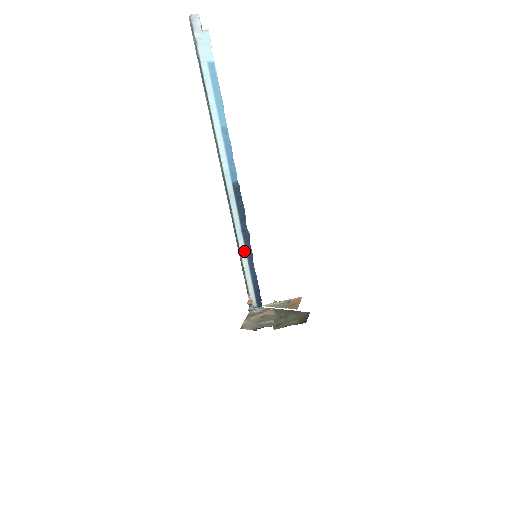
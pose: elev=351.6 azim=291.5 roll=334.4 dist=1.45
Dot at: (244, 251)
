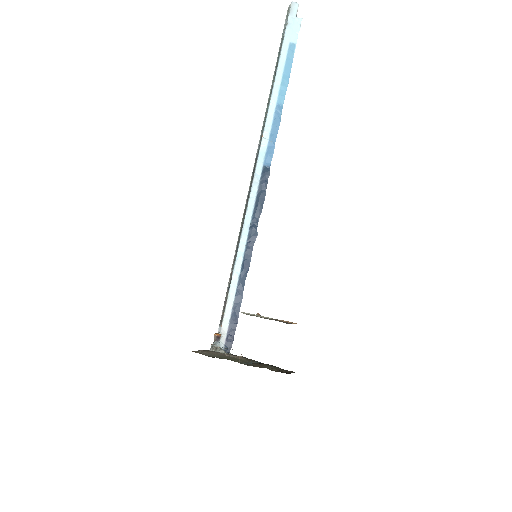
Dot at: (241, 256)
